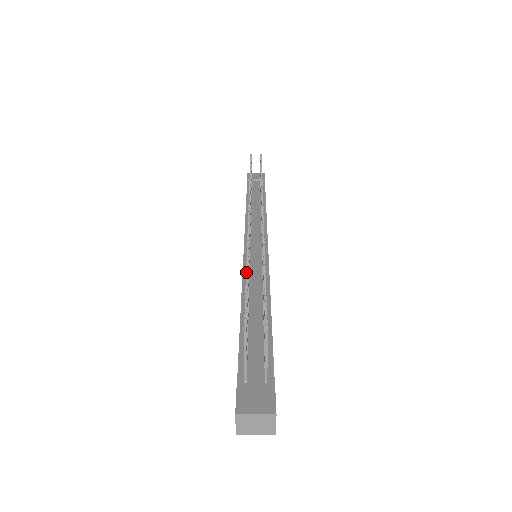
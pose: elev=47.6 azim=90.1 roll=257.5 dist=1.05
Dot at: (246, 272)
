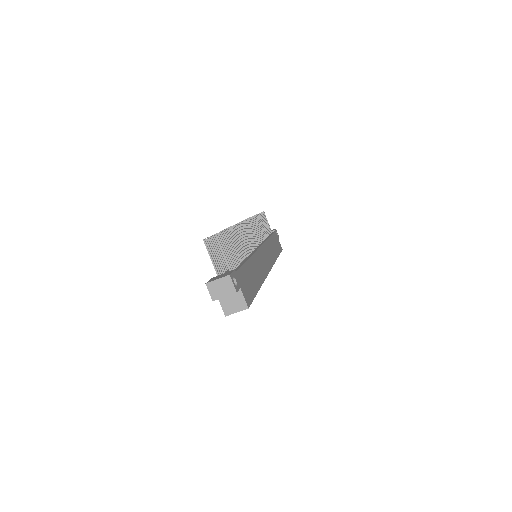
Dot at: occluded
